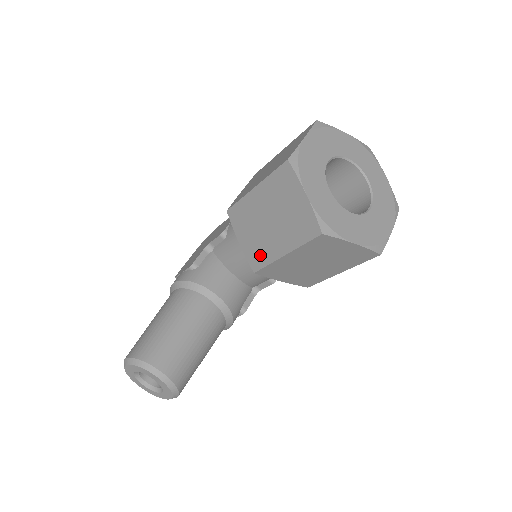
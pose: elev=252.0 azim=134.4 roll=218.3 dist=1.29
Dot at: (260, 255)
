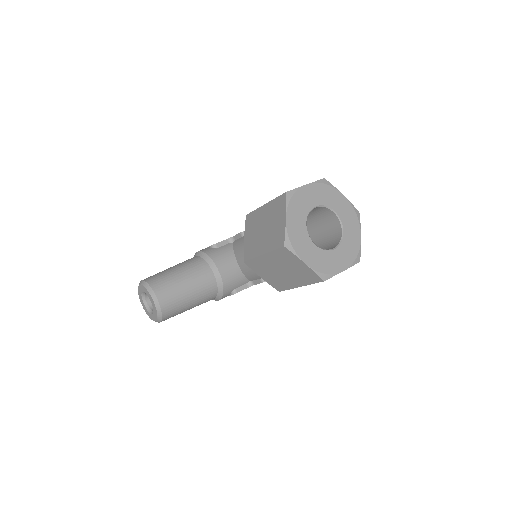
Dot at: (251, 250)
